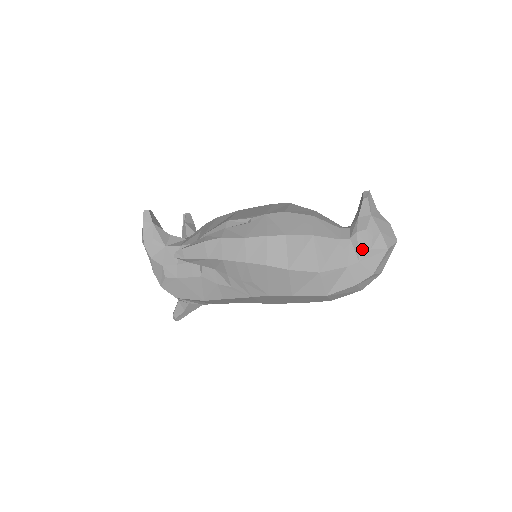
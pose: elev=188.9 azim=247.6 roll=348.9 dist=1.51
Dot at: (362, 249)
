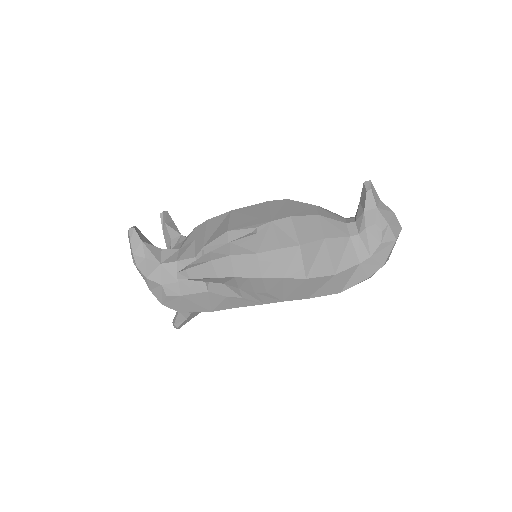
Dot at: (372, 244)
